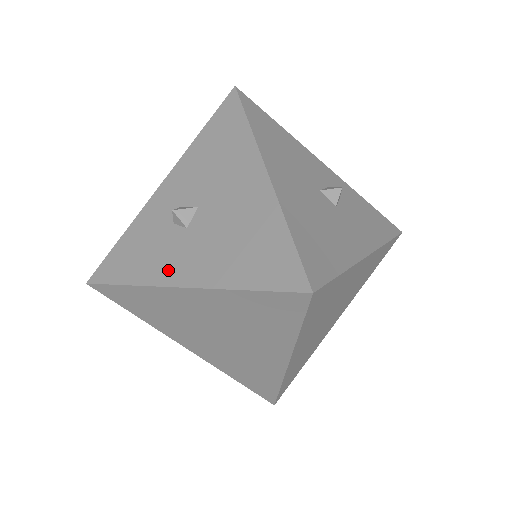
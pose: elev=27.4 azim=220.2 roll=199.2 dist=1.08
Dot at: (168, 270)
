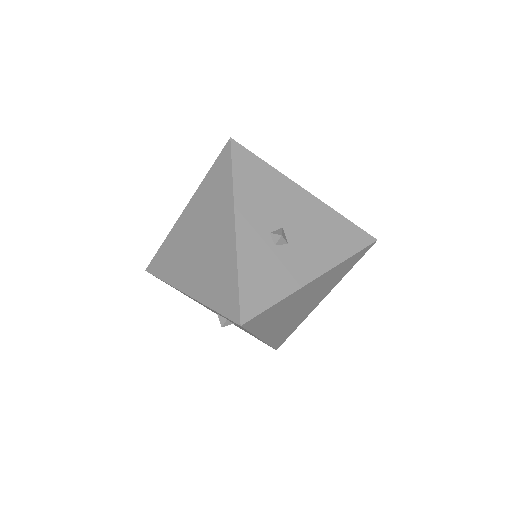
Dot at: (300, 274)
